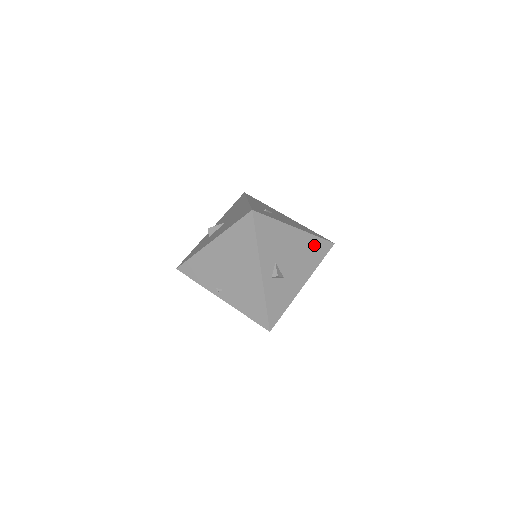
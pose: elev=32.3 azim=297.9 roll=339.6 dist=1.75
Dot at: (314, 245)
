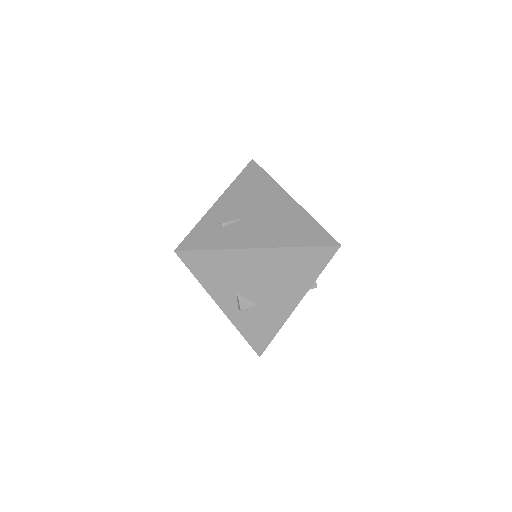
Dot at: (299, 258)
